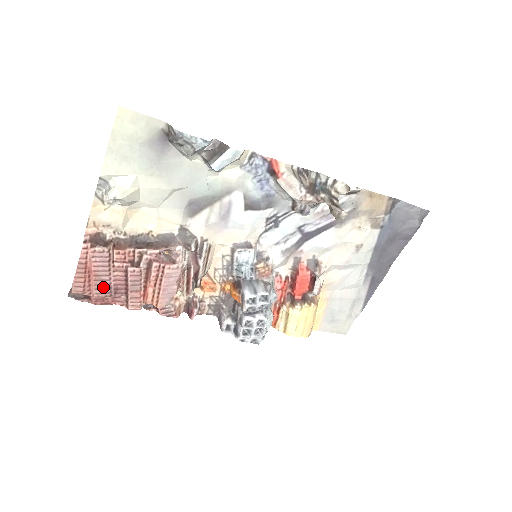
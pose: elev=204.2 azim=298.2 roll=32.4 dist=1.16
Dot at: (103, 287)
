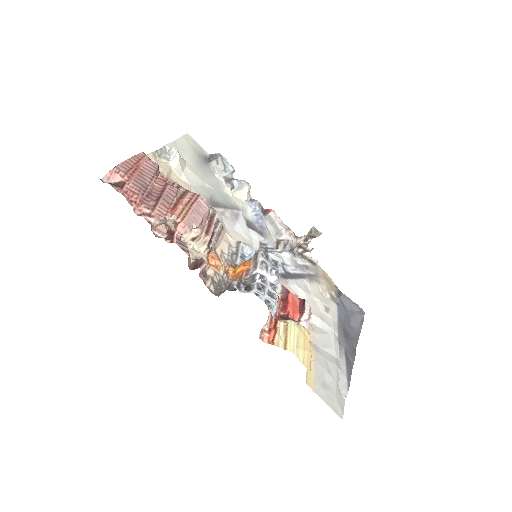
Dot at: (141, 183)
